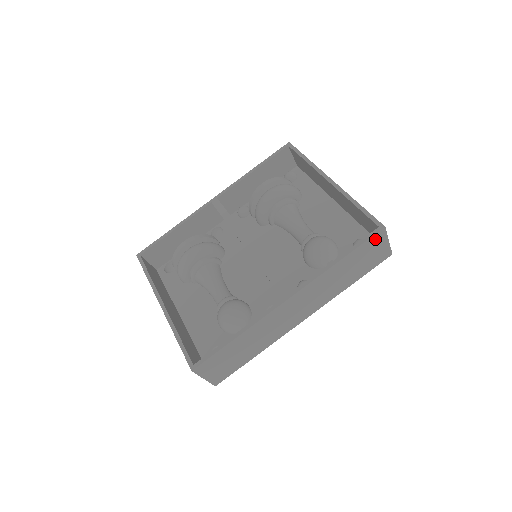
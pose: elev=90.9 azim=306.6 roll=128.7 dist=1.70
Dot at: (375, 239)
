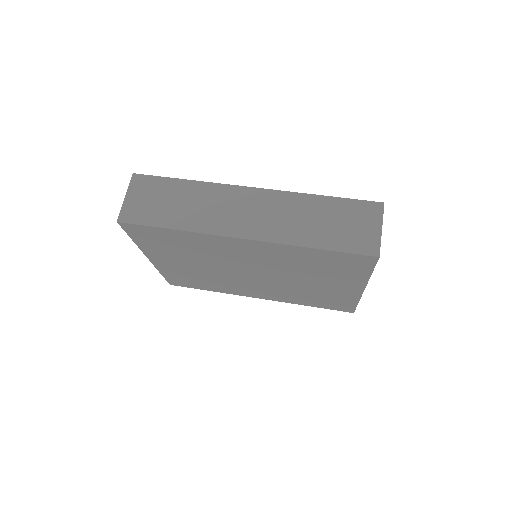
Dot at: (368, 209)
